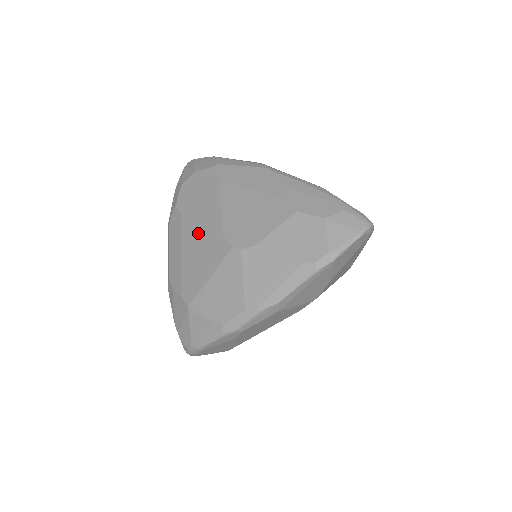
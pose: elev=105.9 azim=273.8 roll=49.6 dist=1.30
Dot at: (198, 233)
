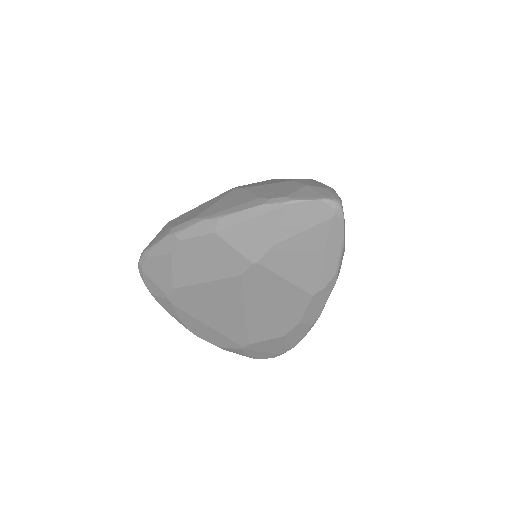
Dot at: occluded
